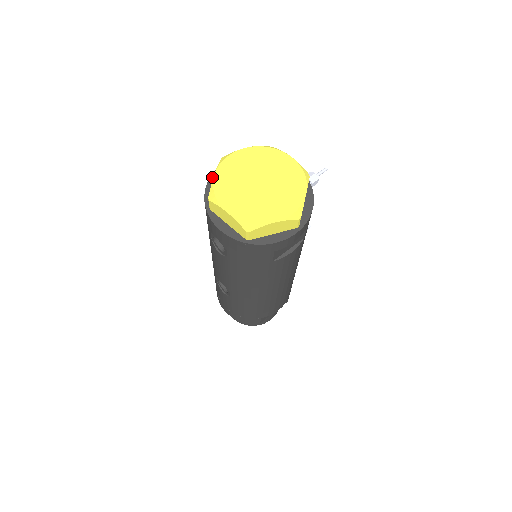
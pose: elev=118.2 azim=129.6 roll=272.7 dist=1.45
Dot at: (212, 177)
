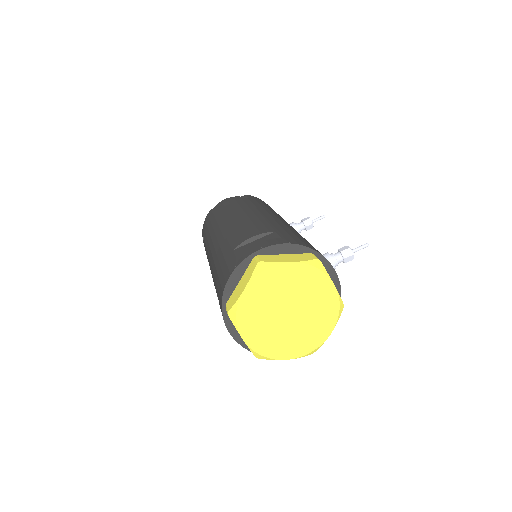
Dot at: (239, 267)
